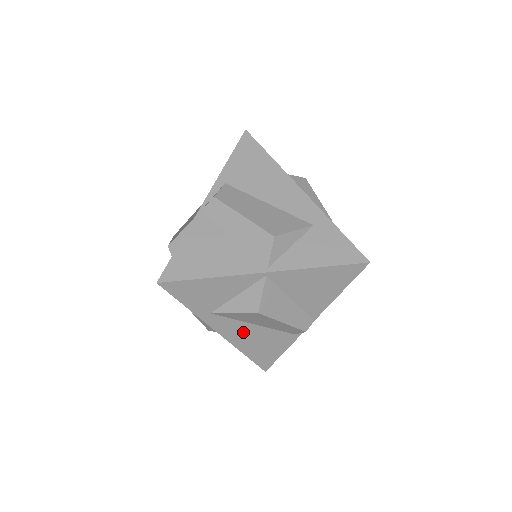
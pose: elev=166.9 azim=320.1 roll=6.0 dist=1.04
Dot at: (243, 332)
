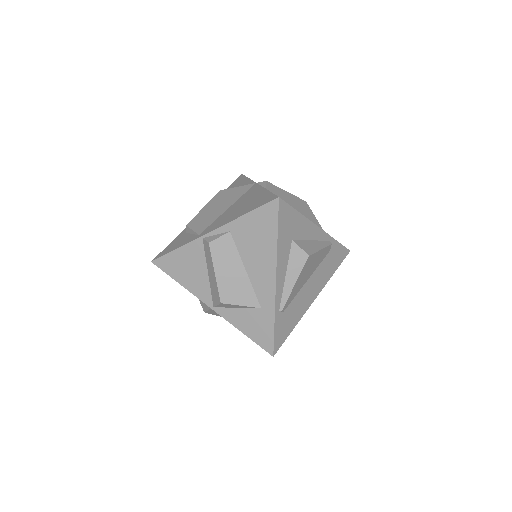
Dot at: occluded
